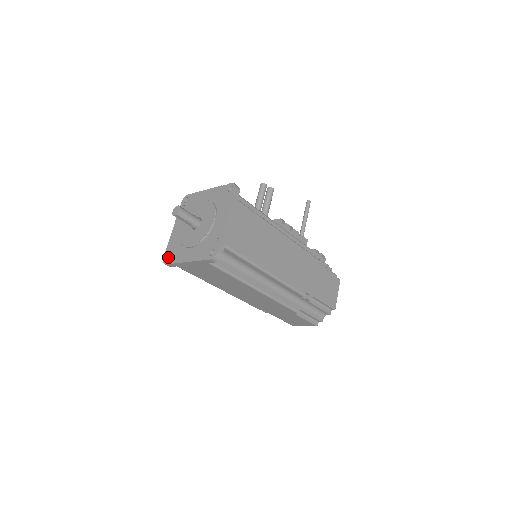
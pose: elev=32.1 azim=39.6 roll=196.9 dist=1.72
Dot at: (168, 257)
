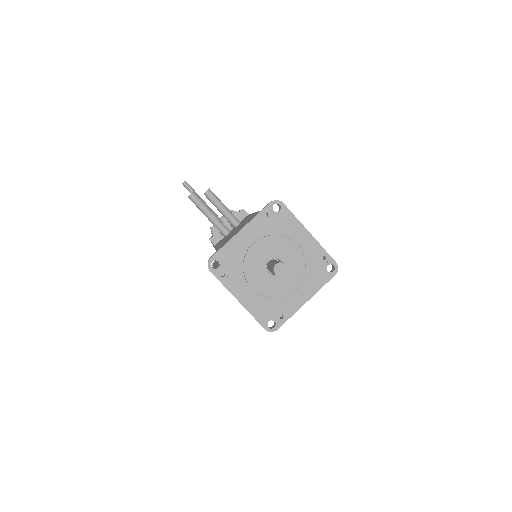
Dot at: (266, 324)
